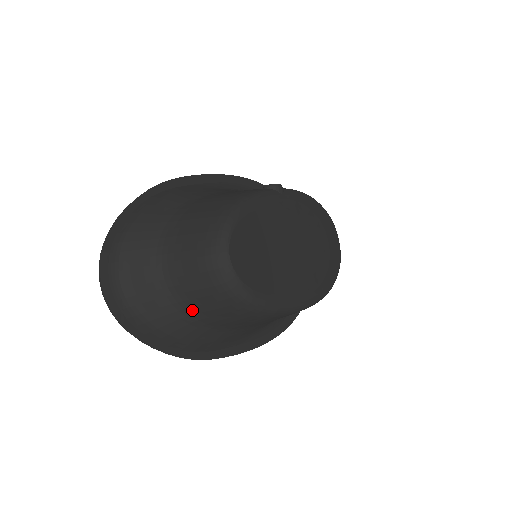
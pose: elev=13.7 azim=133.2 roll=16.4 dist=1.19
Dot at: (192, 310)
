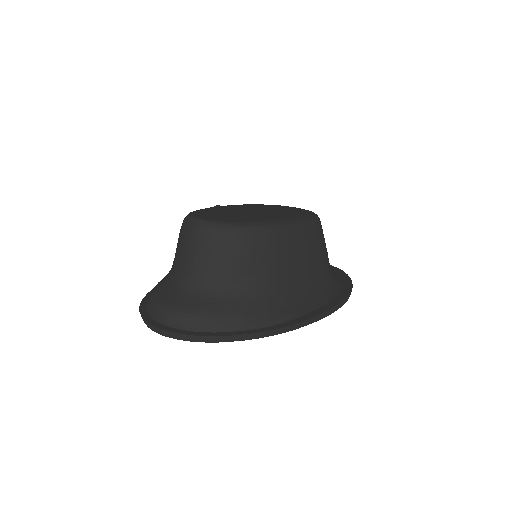
Dot at: (224, 282)
